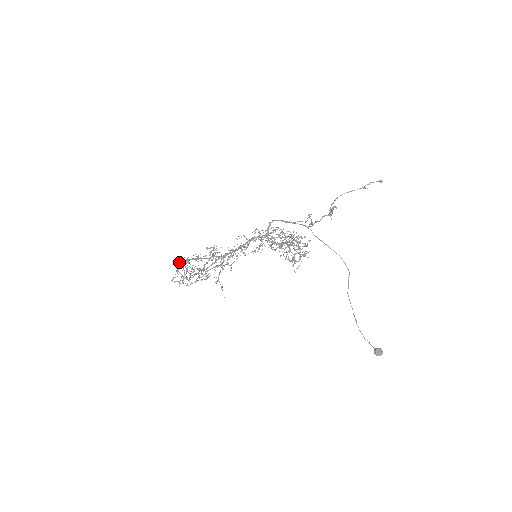
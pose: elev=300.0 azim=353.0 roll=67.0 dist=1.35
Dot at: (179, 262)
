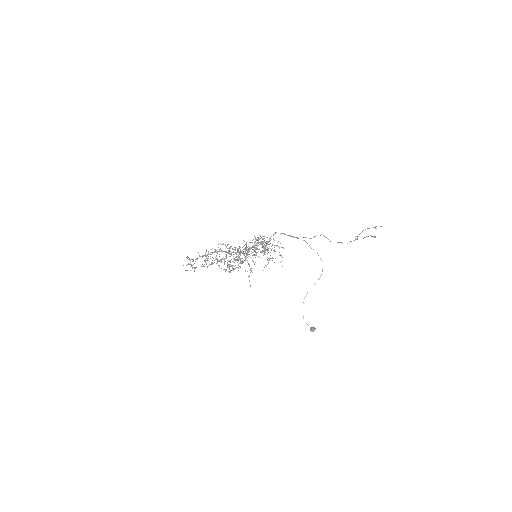
Dot at: occluded
